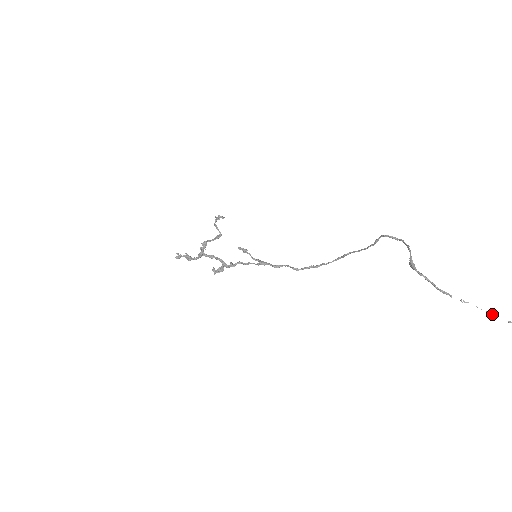
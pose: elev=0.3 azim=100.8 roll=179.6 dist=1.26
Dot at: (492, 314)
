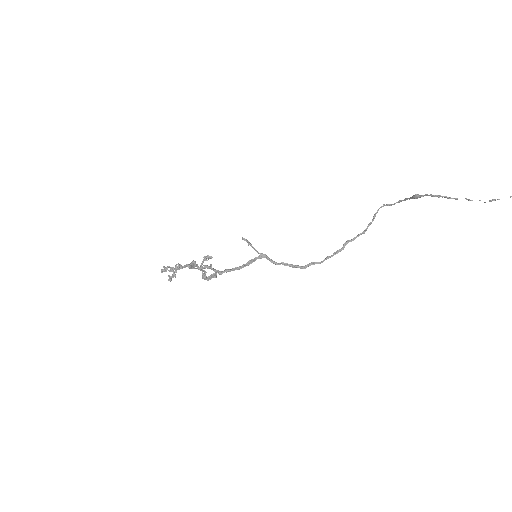
Dot at: (495, 199)
